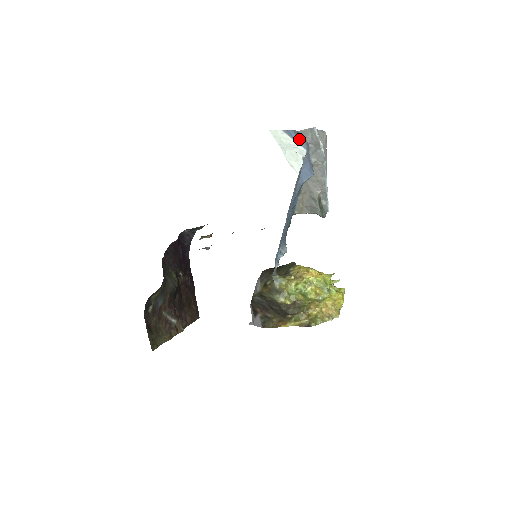
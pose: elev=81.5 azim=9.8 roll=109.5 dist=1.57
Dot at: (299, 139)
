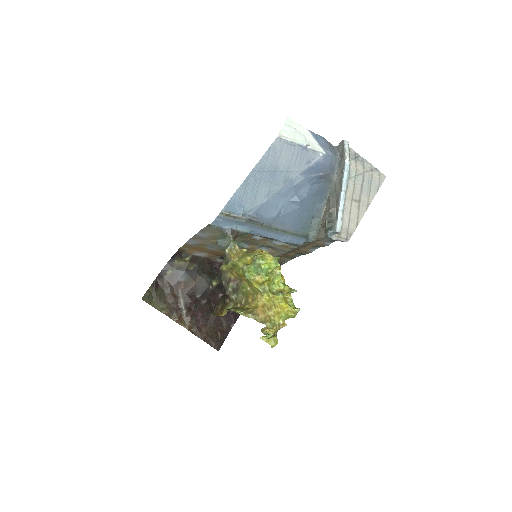
Dot at: (325, 145)
